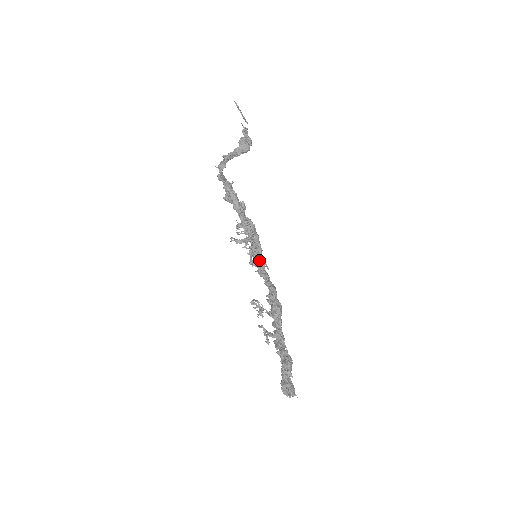
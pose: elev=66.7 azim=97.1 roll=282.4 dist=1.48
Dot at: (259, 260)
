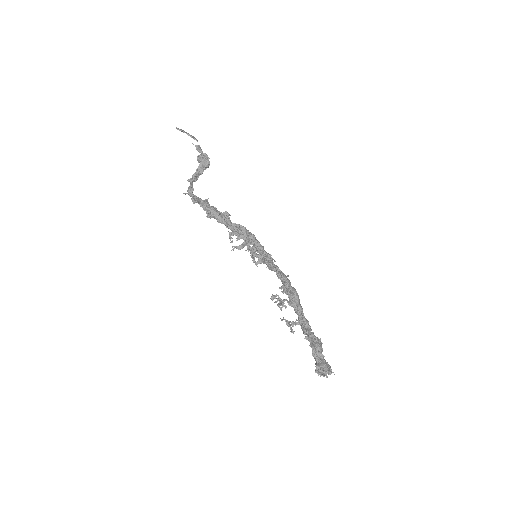
Dot at: occluded
